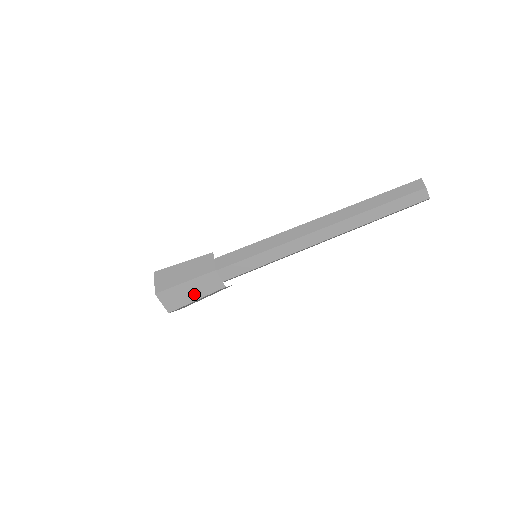
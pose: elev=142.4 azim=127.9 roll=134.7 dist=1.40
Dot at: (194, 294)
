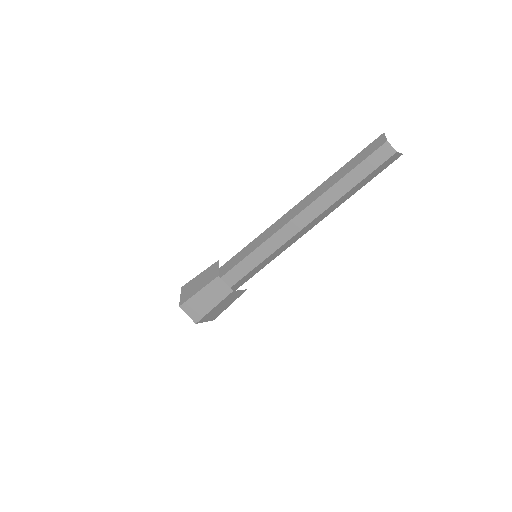
Dot at: (199, 285)
